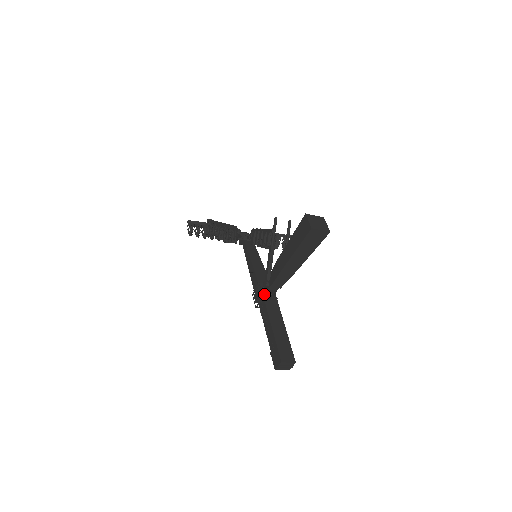
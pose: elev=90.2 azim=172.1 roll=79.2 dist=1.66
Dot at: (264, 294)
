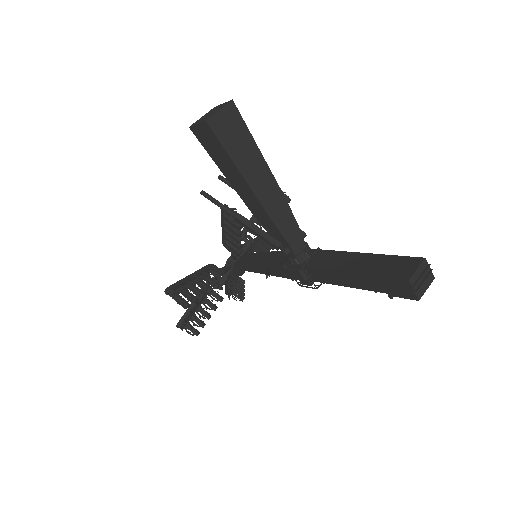
Dot at: (300, 264)
